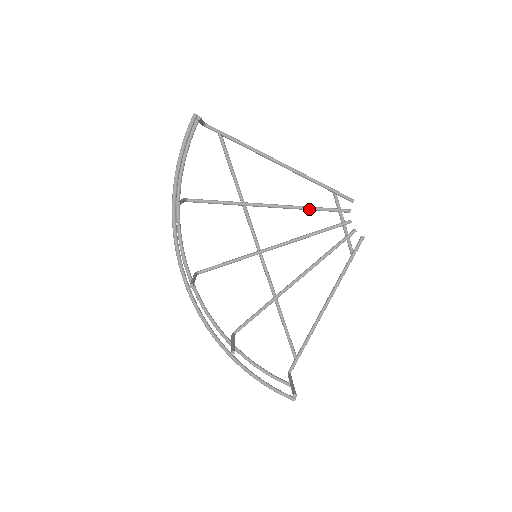
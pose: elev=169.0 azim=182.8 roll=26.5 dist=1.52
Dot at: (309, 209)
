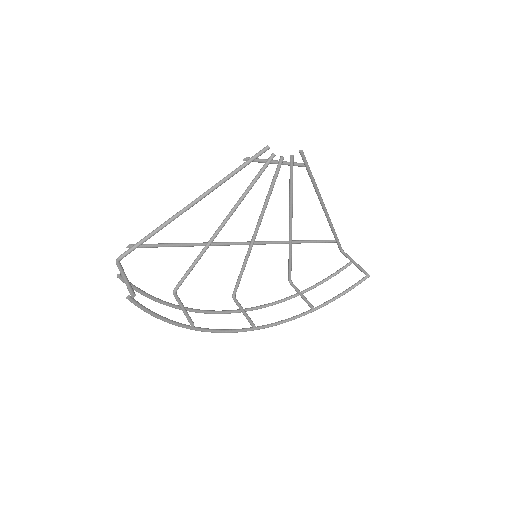
Dot at: (248, 192)
